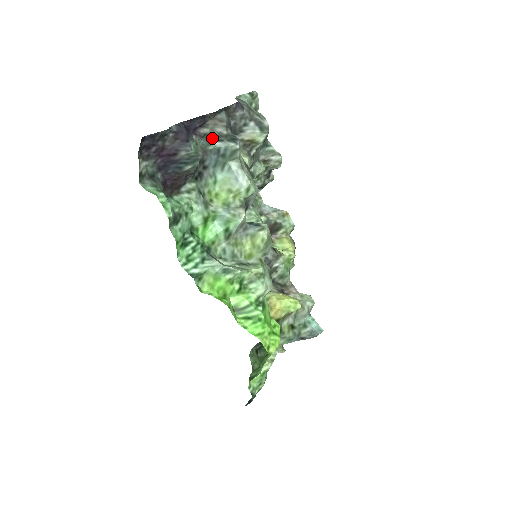
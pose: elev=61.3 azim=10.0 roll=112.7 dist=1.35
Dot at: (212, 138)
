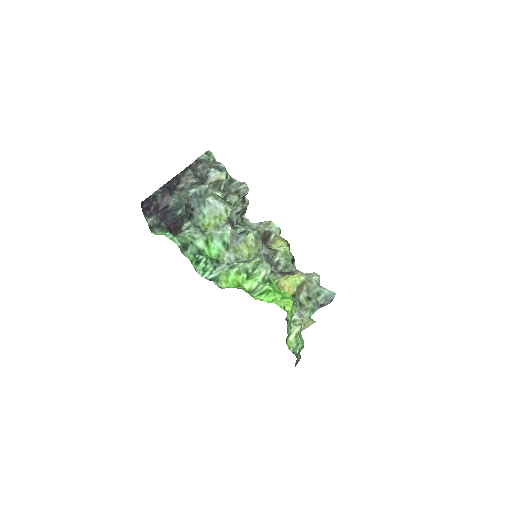
Dot at: (188, 188)
